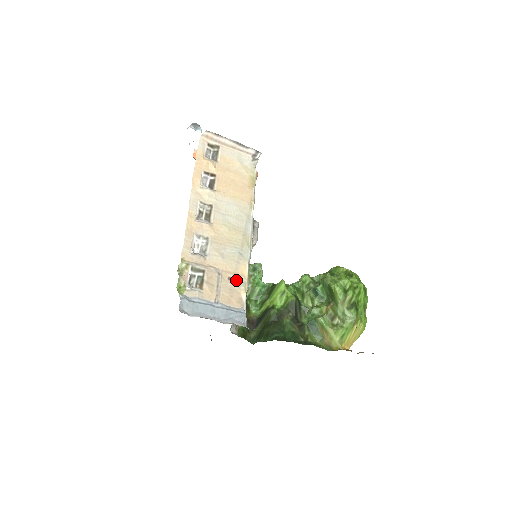
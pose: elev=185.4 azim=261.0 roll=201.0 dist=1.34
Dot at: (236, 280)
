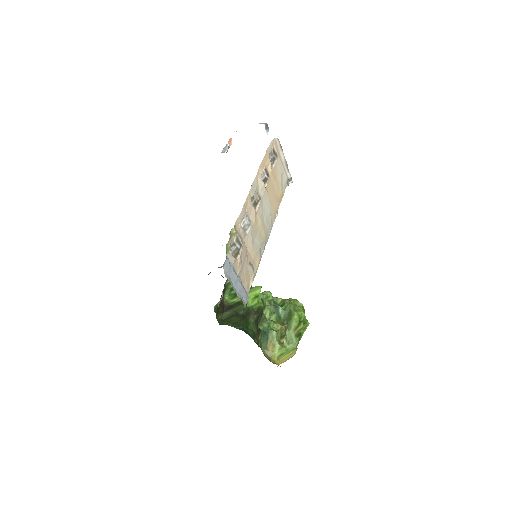
Dot at: (253, 267)
